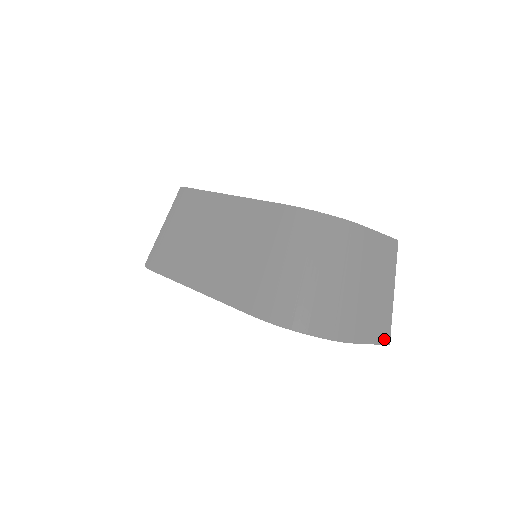
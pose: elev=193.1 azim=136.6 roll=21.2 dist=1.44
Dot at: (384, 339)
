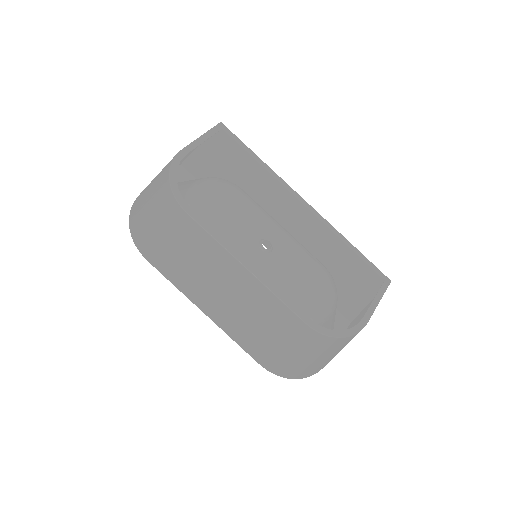
Dot at: occluded
